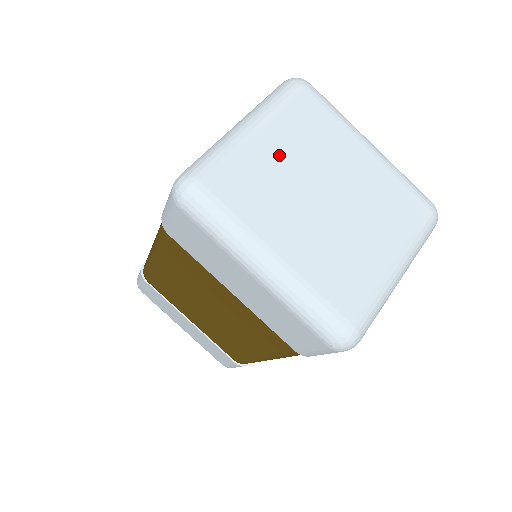
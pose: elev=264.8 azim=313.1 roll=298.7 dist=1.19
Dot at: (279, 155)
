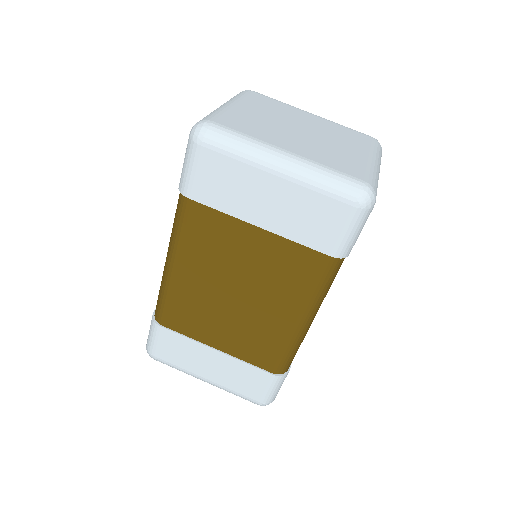
Dot at: (256, 113)
